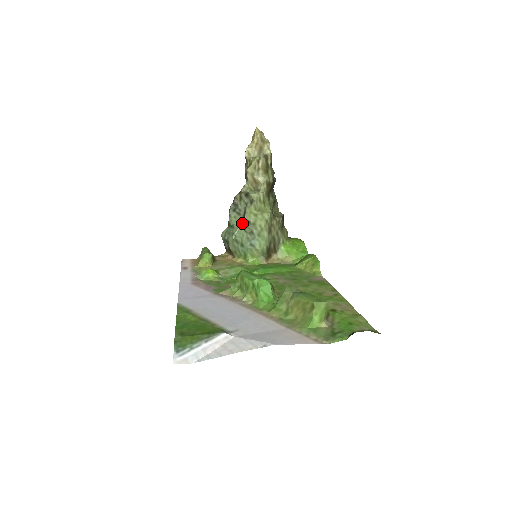
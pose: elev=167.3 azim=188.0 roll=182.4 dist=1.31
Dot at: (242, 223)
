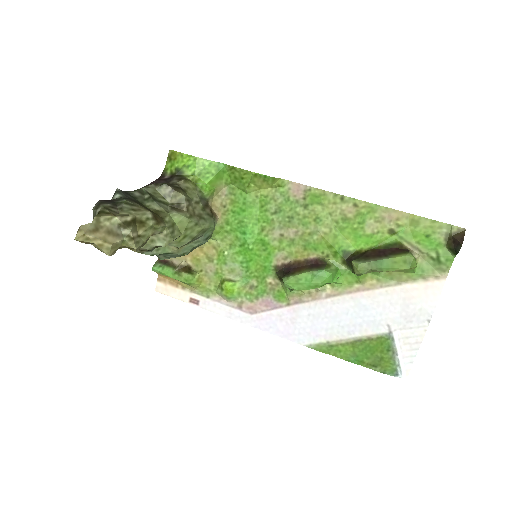
Dot at: (179, 248)
